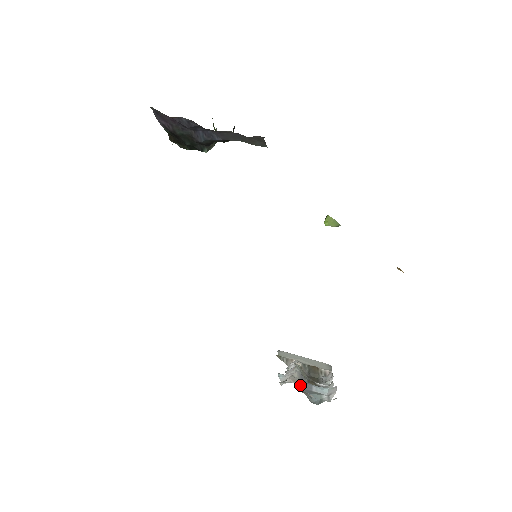
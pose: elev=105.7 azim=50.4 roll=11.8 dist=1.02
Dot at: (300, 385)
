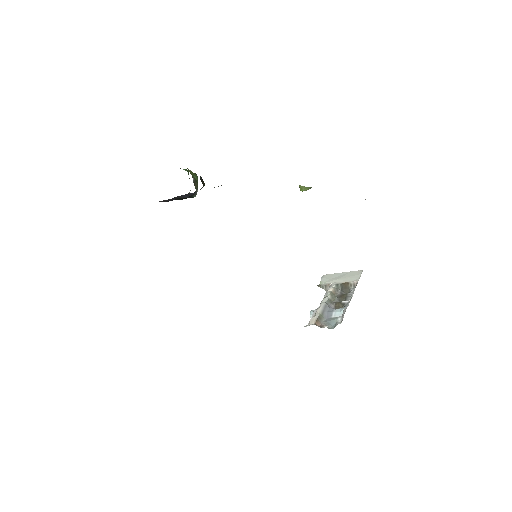
Dot at: (321, 319)
